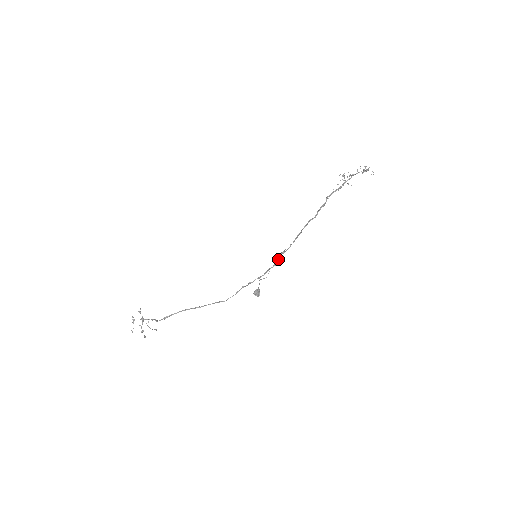
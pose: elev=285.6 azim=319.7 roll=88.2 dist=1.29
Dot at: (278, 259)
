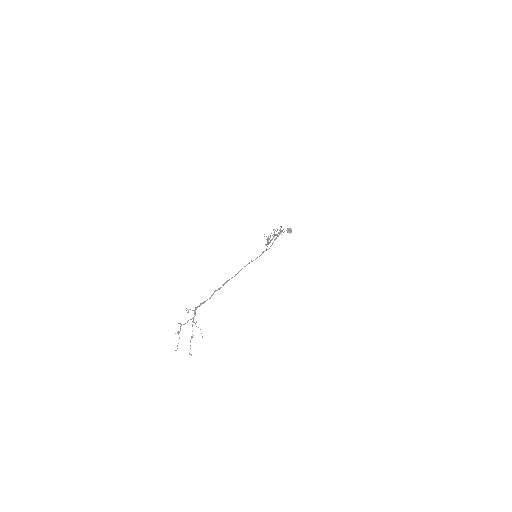
Dot at: (281, 230)
